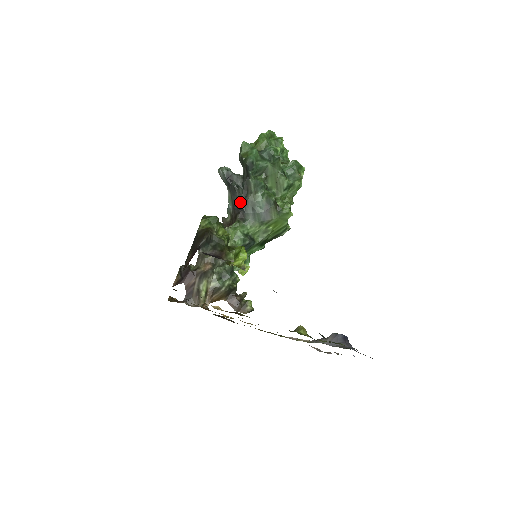
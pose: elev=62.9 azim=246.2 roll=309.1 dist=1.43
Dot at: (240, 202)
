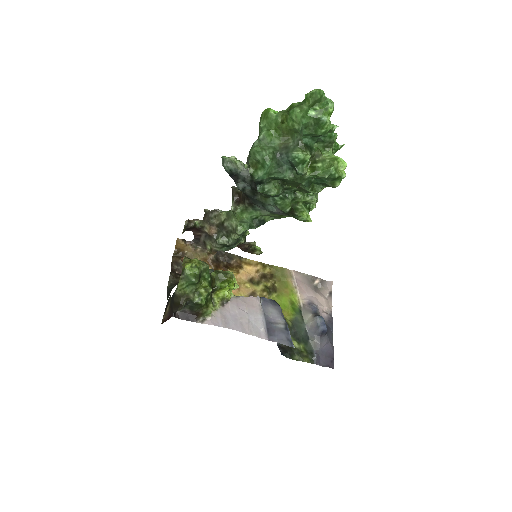
Dot at: occluded
